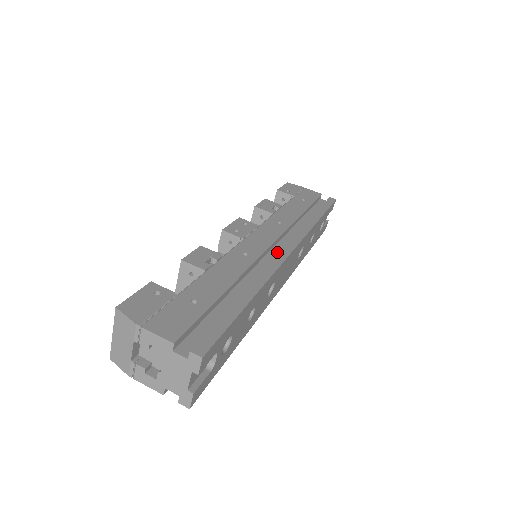
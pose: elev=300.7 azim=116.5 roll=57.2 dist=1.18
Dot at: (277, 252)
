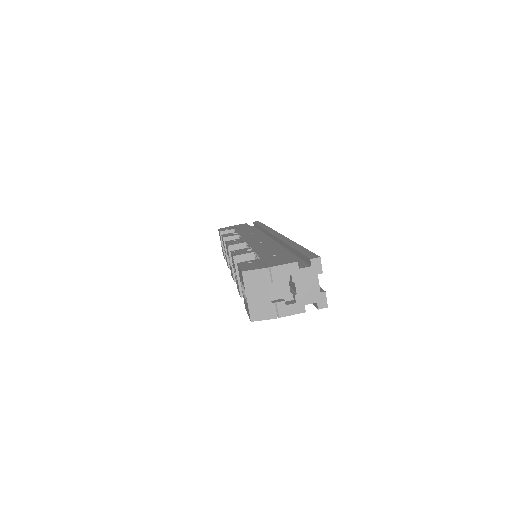
Dot at: (271, 241)
